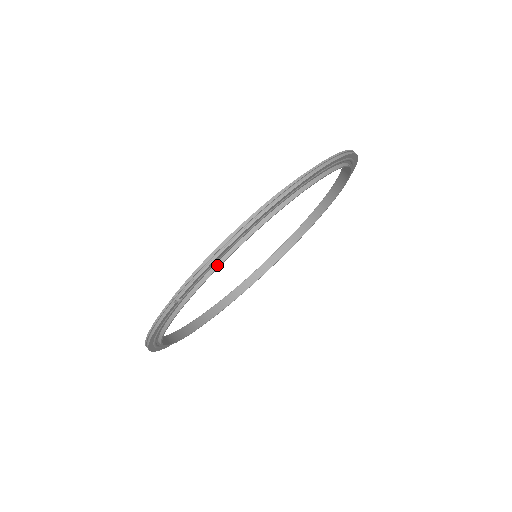
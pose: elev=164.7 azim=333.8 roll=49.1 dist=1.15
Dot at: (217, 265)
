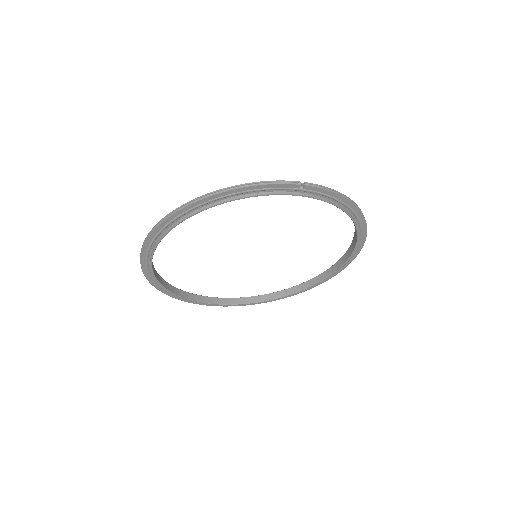
Dot at: (329, 200)
